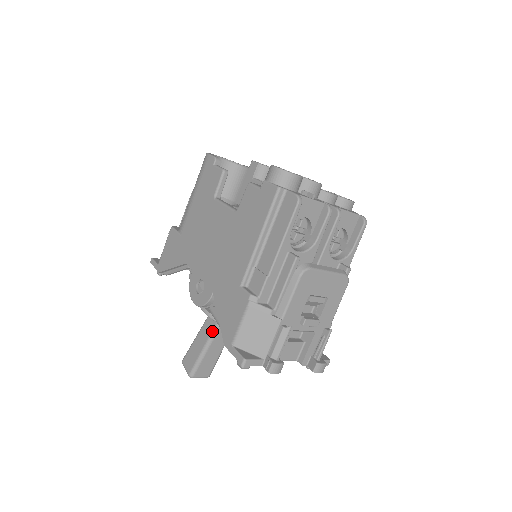
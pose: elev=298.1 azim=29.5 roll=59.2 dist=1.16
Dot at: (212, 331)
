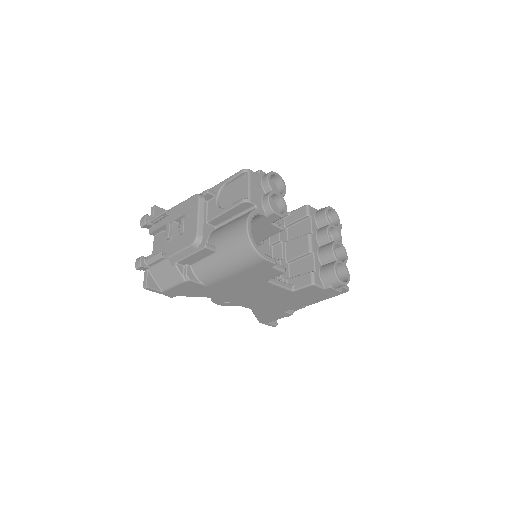
Dot at: occluded
